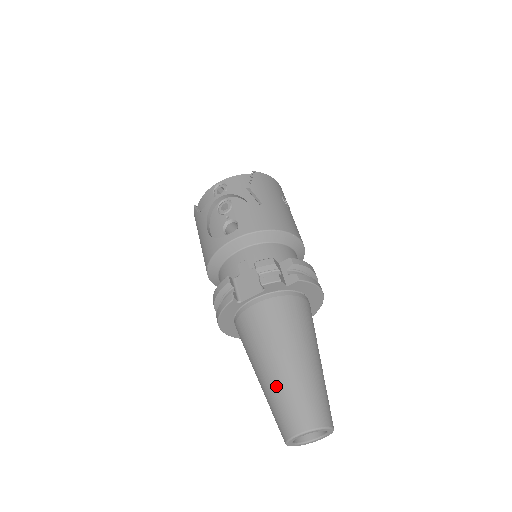
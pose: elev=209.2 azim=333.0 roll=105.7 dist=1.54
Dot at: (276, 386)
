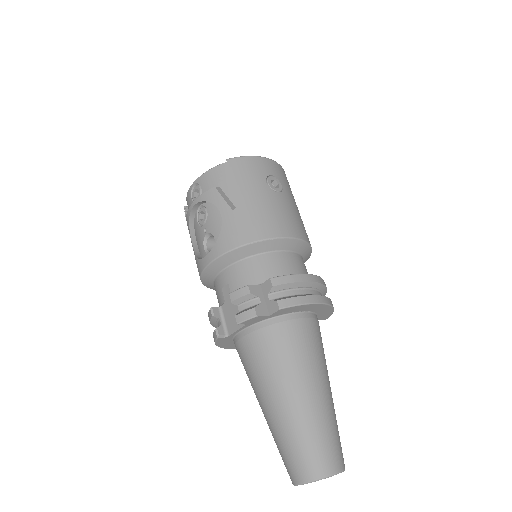
Dot at: (273, 430)
